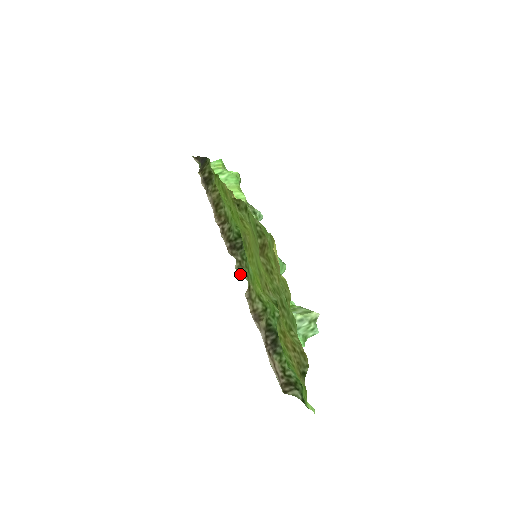
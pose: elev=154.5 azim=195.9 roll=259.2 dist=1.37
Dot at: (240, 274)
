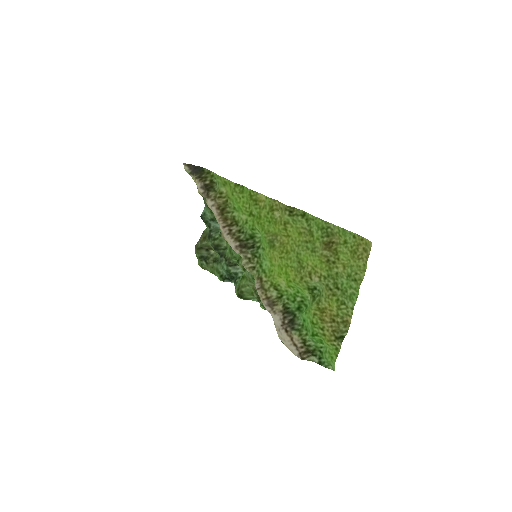
Dot at: (248, 269)
